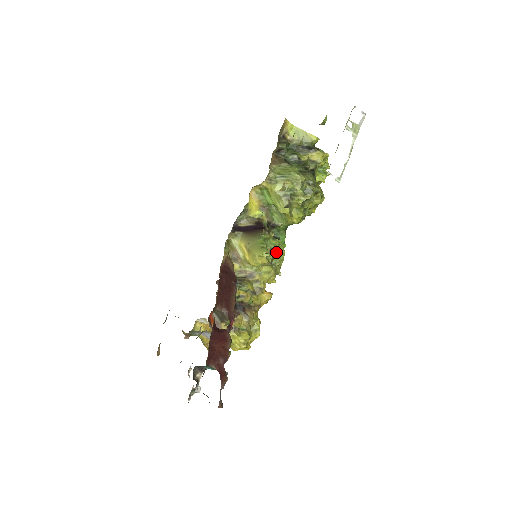
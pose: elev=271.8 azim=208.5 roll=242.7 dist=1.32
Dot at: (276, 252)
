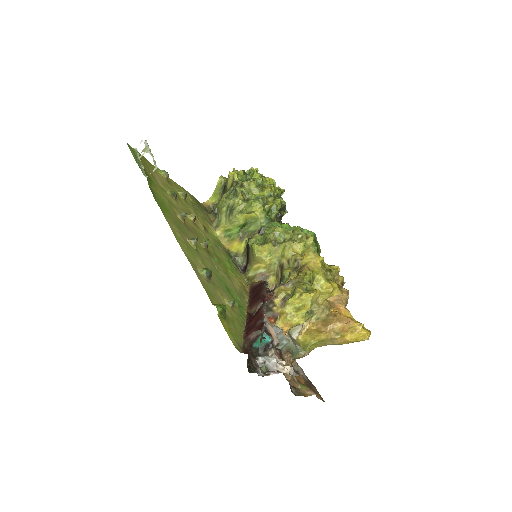
Dot at: (269, 235)
